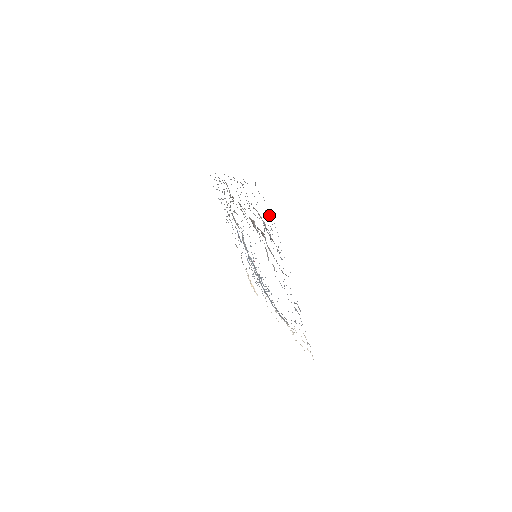
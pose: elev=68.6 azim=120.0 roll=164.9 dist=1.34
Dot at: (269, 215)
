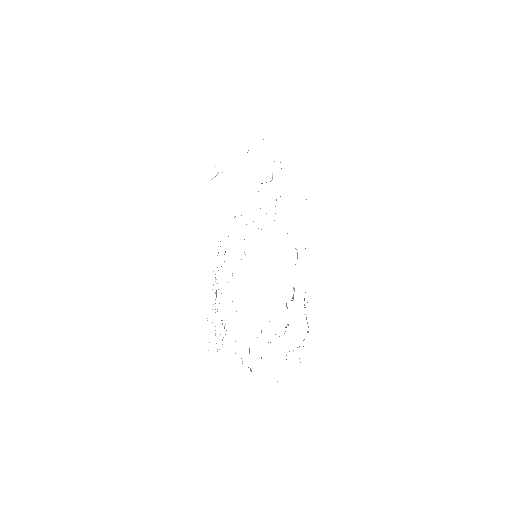
Dot at: occluded
